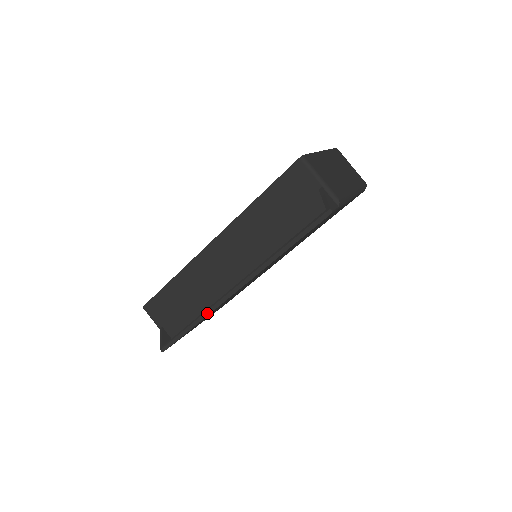
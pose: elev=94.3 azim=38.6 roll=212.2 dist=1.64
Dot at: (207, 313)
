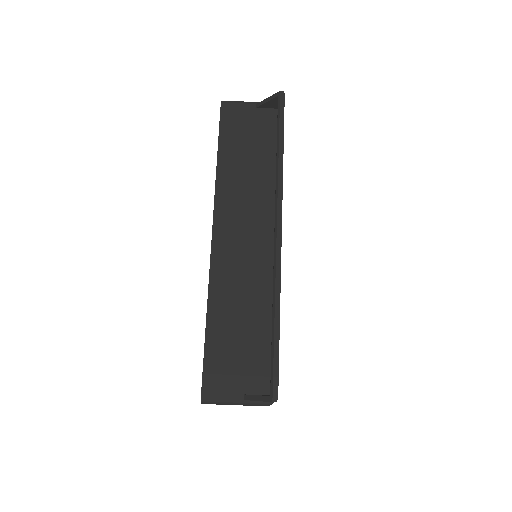
Dot at: (277, 285)
